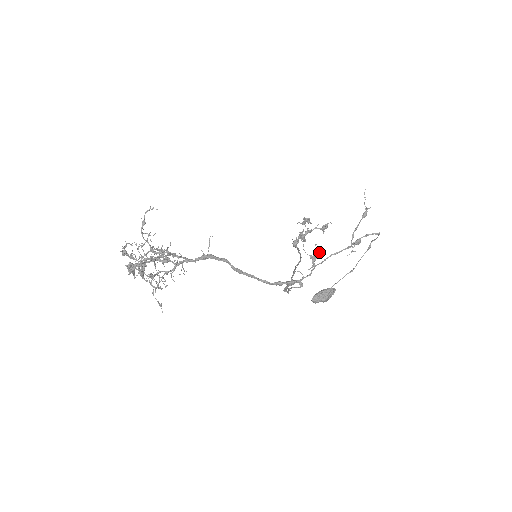
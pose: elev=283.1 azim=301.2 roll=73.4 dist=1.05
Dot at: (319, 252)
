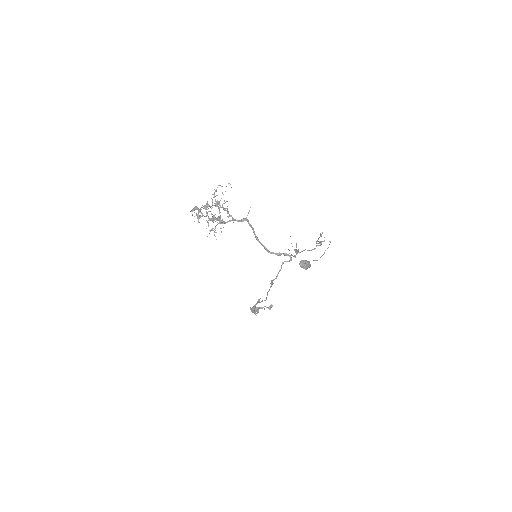
Dot at: (298, 250)
